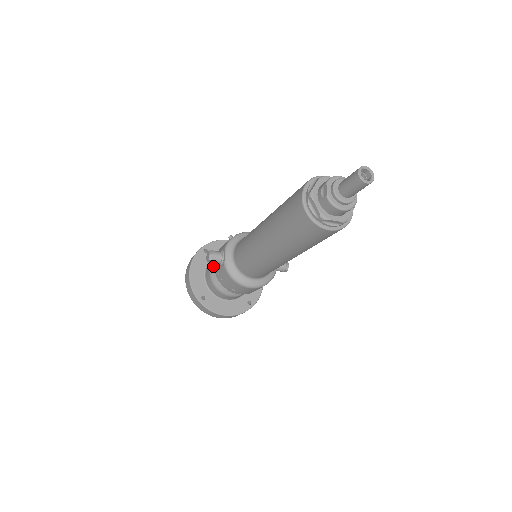
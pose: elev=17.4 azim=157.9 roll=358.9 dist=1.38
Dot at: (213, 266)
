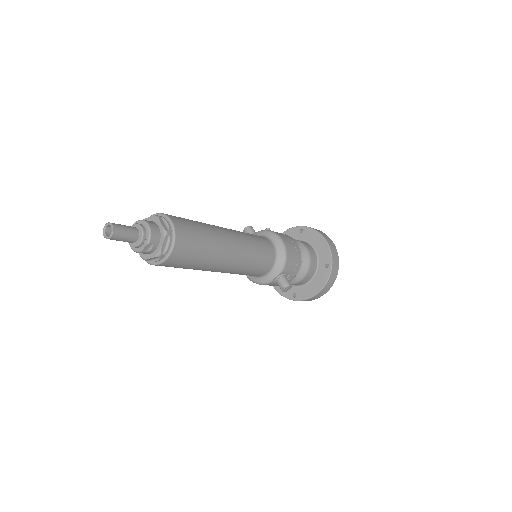
Dot at: occluded
